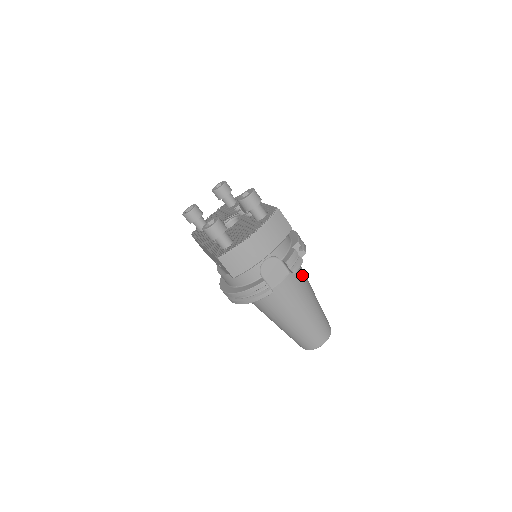
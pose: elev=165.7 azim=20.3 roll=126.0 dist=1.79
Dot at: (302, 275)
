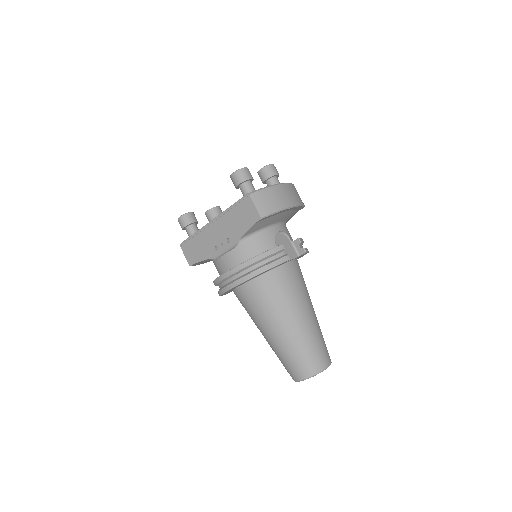
Dot at: occluded
